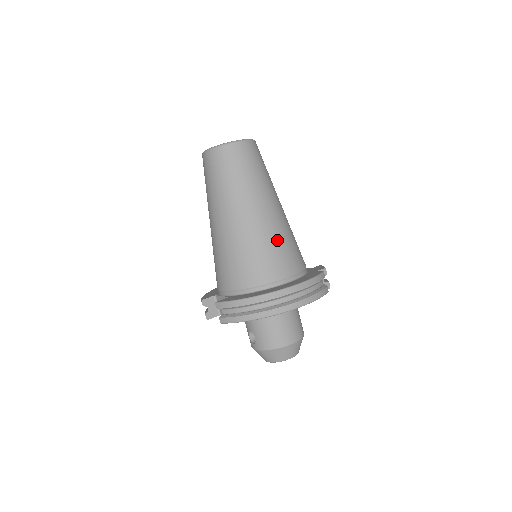
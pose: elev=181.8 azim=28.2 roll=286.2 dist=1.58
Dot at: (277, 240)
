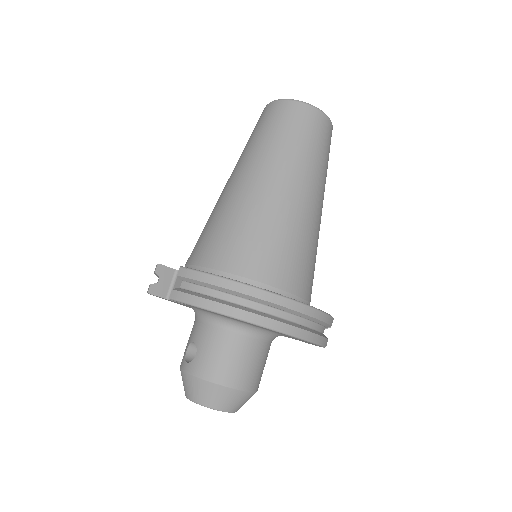
Dot at: (302, 241)
